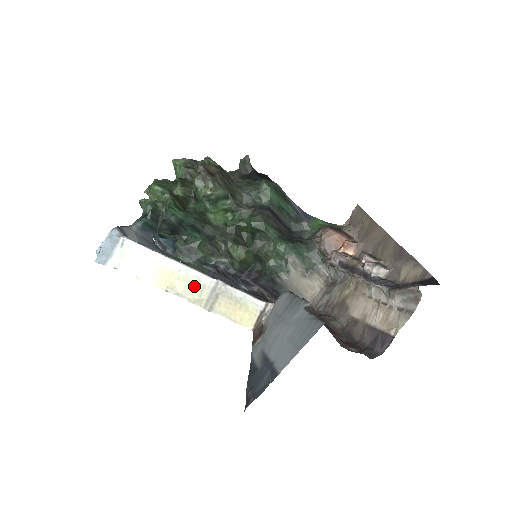
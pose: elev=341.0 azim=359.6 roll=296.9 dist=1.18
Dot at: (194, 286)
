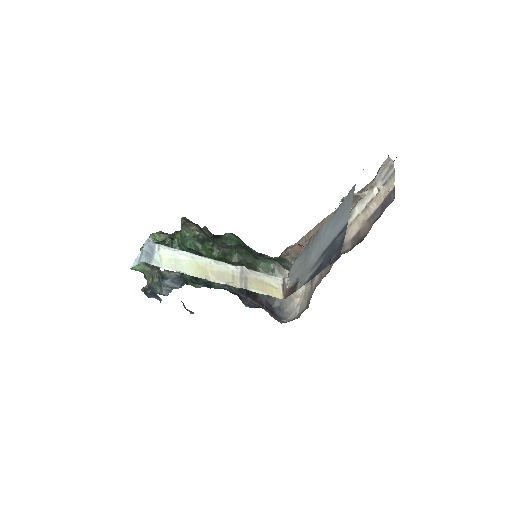
Dot at: (226, 273)
